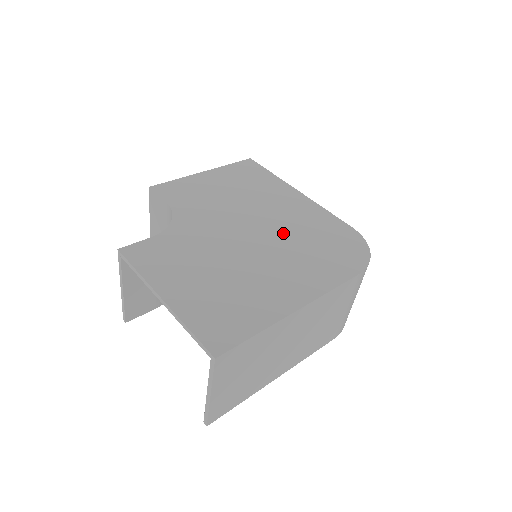
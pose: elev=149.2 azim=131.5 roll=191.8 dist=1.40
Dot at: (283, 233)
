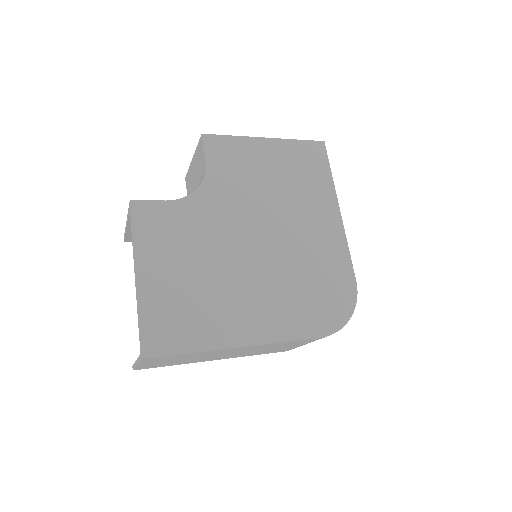
Dot at: (287, 256)
